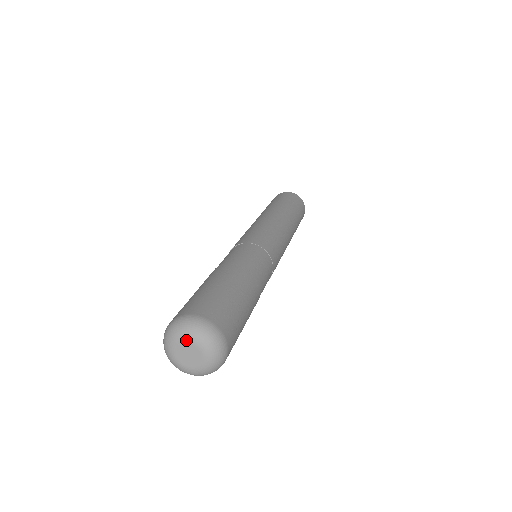
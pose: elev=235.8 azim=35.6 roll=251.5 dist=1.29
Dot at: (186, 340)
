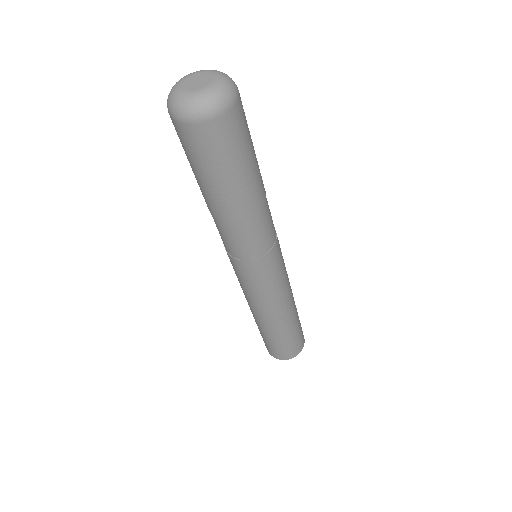
Dot at: (203, 71)
